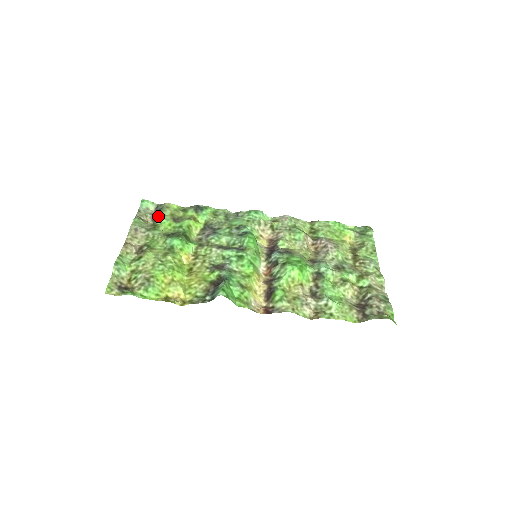
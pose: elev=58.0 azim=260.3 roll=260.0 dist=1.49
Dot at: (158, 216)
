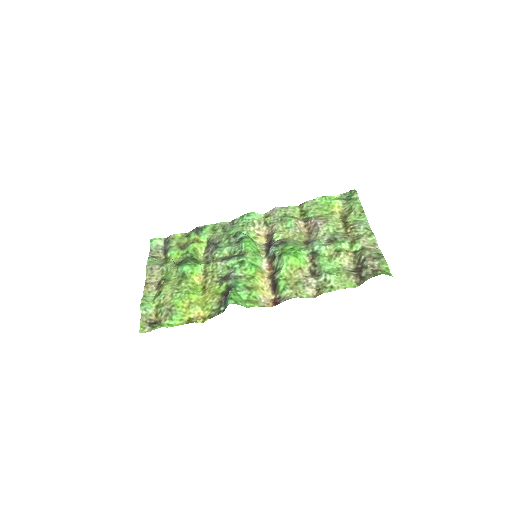
Dot at: (167, 249)
